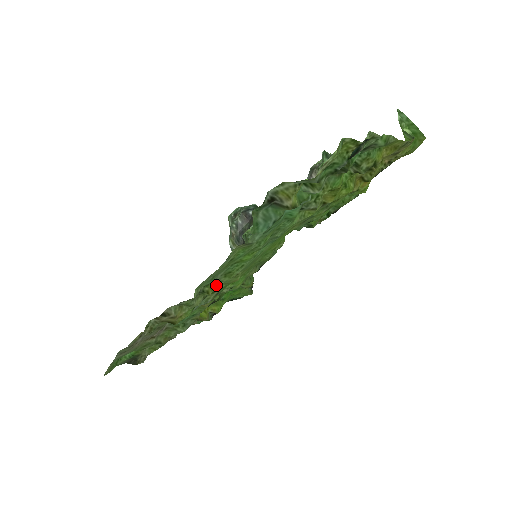
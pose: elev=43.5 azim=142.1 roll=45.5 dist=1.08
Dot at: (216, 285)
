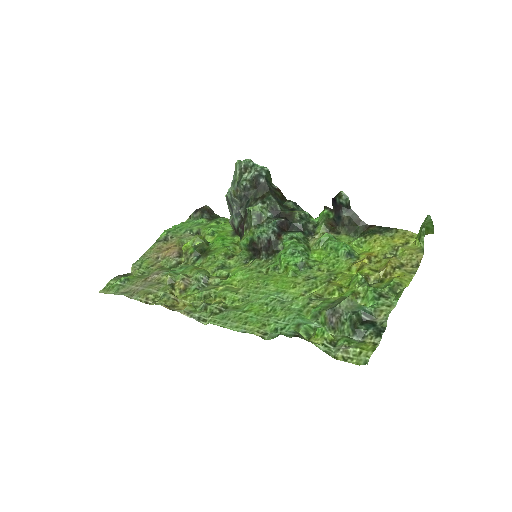
Dot at: (221, 300)
